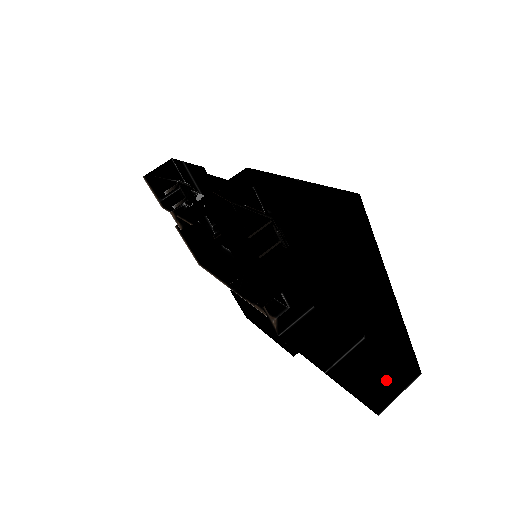
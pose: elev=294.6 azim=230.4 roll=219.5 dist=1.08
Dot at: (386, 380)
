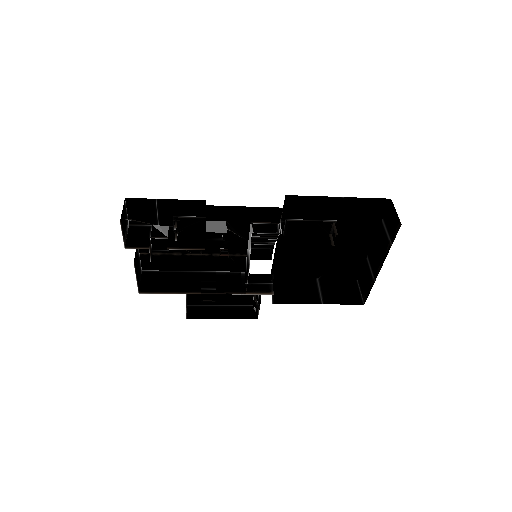
Dot at: (350, 290)
